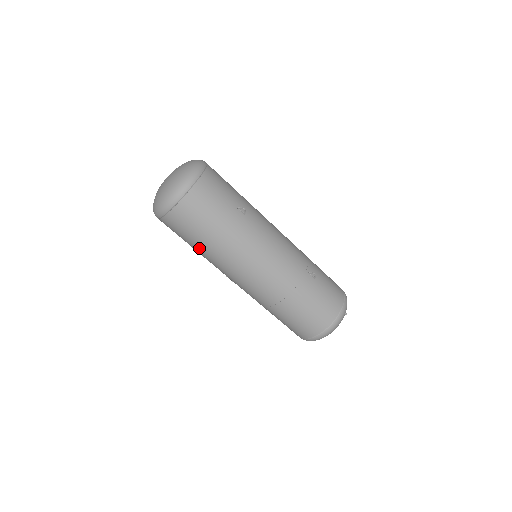
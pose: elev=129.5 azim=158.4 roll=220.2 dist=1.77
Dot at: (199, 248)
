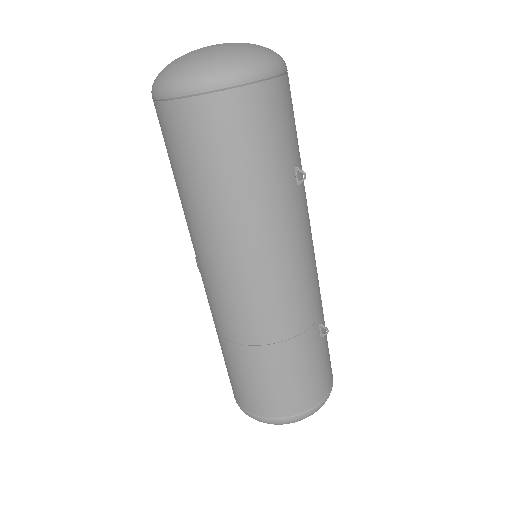
Dot at: (194, 191)
